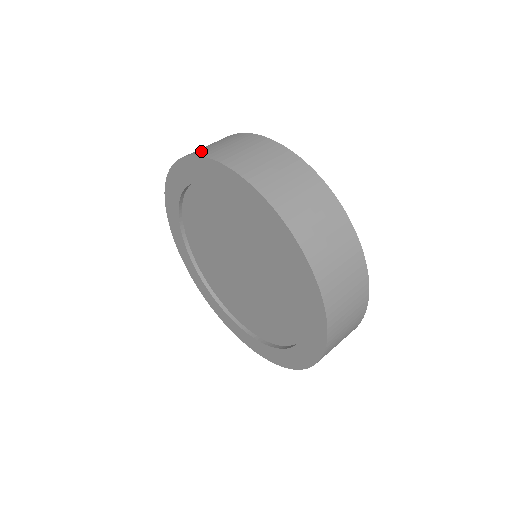
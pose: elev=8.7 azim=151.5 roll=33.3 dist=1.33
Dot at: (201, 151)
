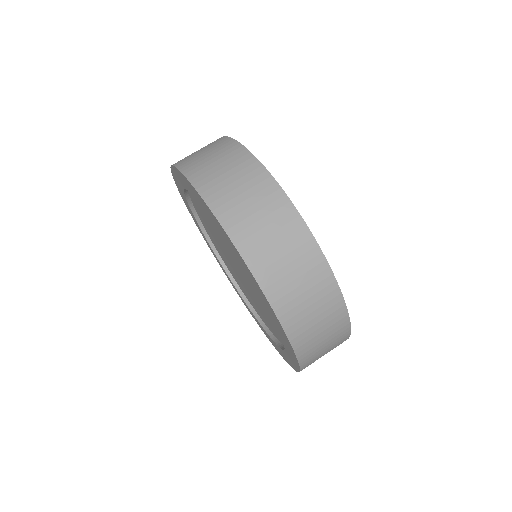
Dot at: occluded
